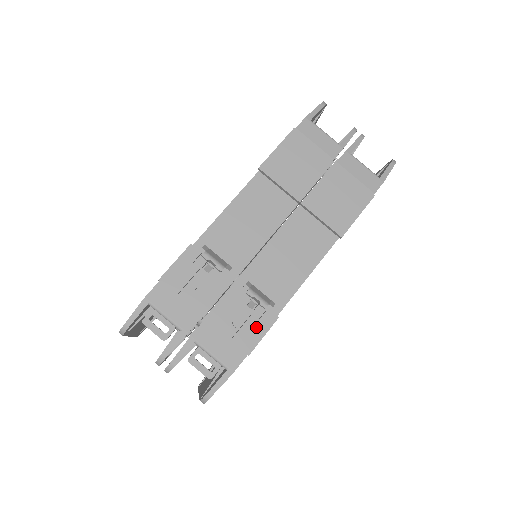
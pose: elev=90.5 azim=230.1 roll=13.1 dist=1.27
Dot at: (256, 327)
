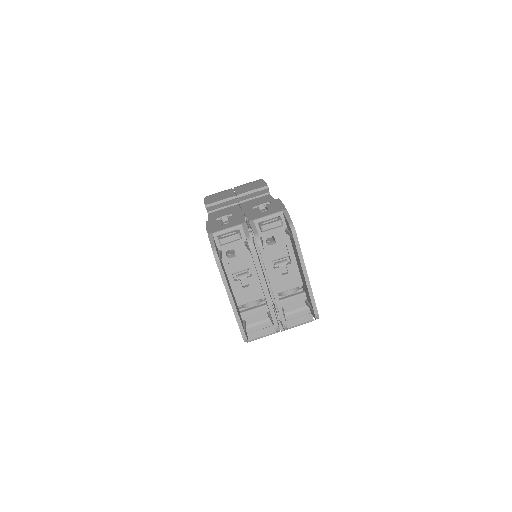
Dot at: (274, 204)
